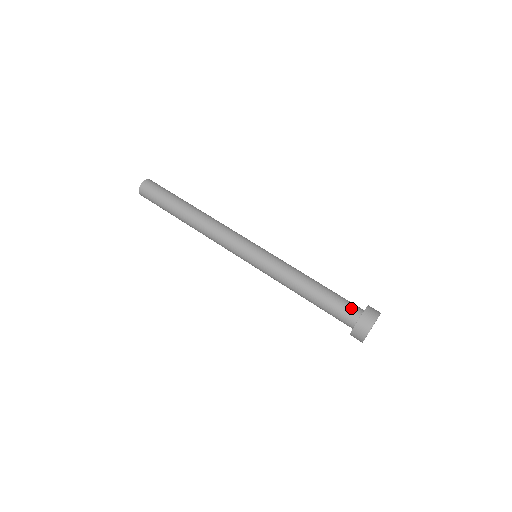
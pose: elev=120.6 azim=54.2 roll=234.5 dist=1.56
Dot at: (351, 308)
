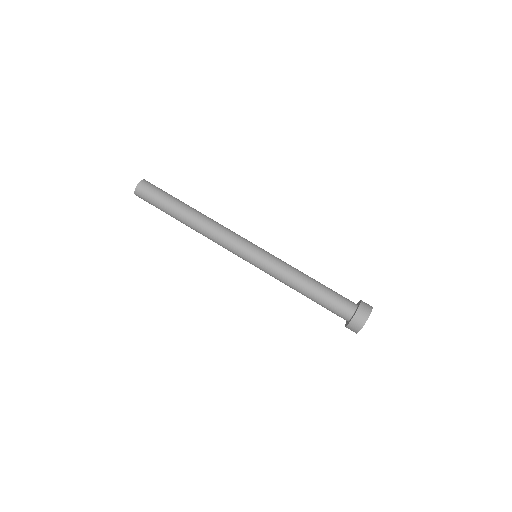
Dot at: (342, 312)
